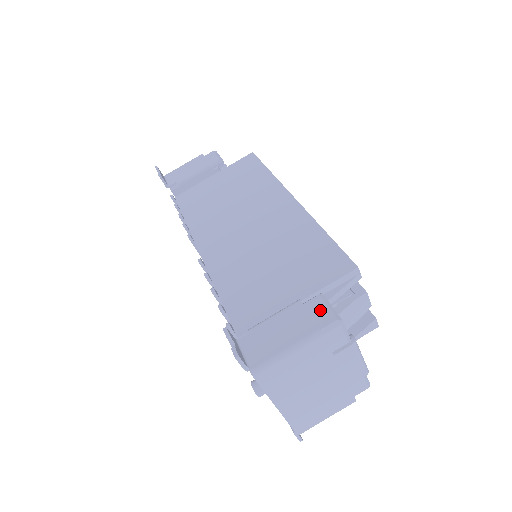
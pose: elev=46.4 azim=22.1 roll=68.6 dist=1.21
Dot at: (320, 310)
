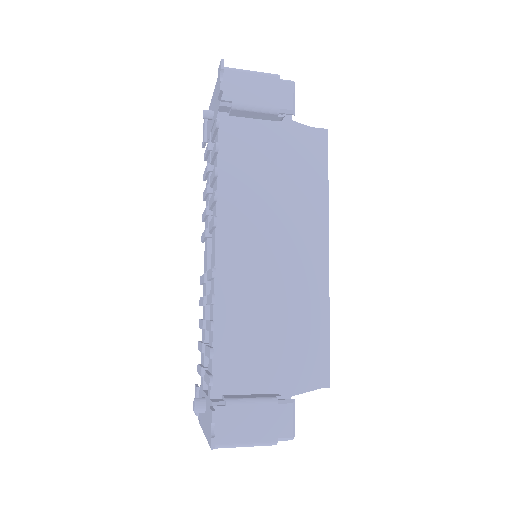
Dot at: (286, 420)
